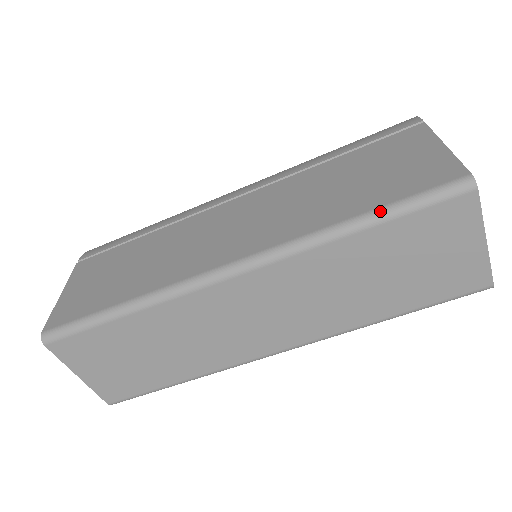
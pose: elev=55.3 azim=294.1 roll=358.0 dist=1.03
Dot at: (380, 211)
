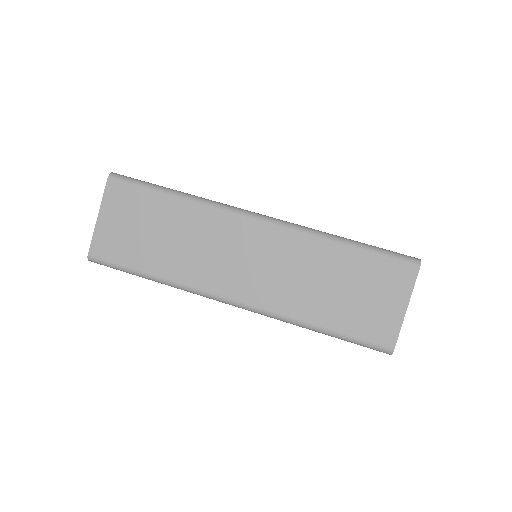
Dot at: (362, 243)
